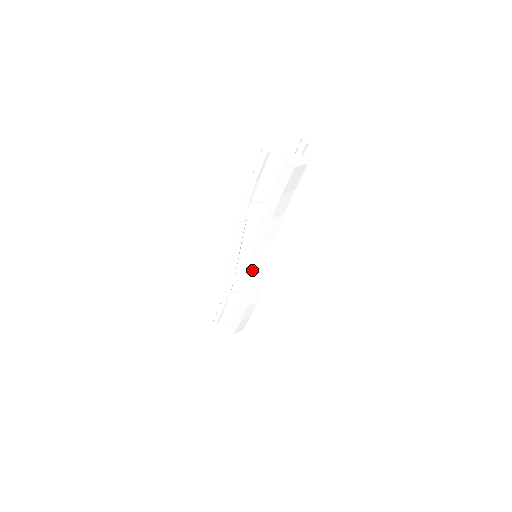
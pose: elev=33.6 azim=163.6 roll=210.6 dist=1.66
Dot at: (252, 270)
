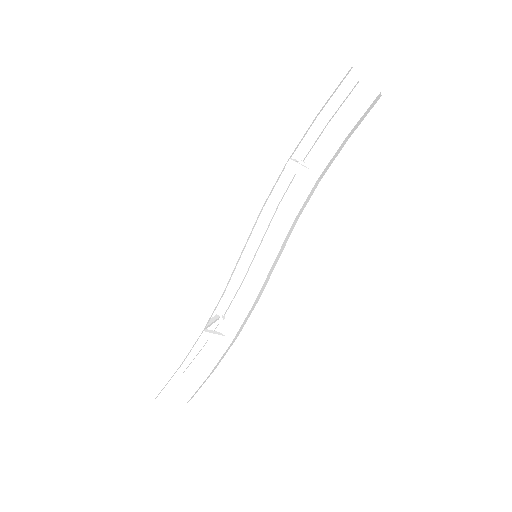
Dot at: (254, 277)
